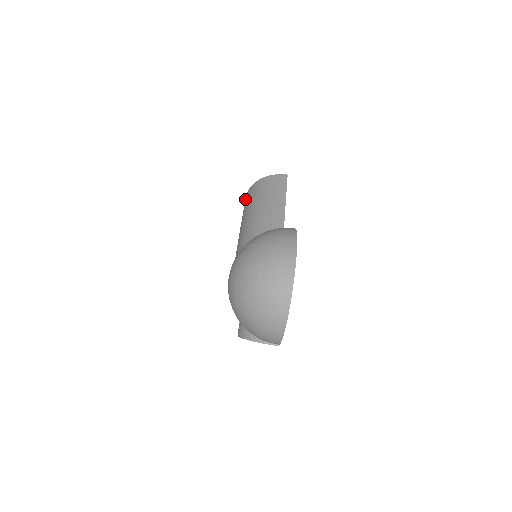
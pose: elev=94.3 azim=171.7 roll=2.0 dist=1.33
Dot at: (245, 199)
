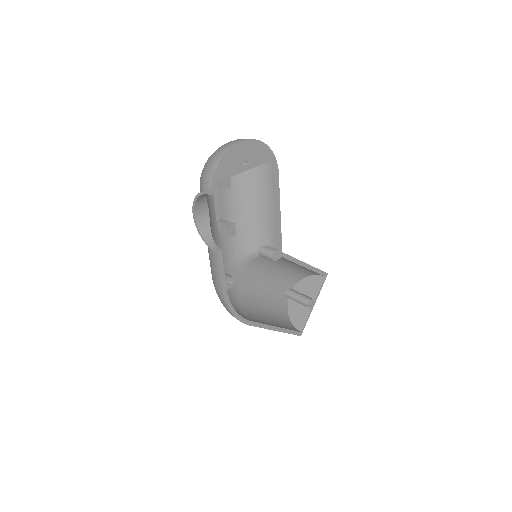
Dot at: occluded
